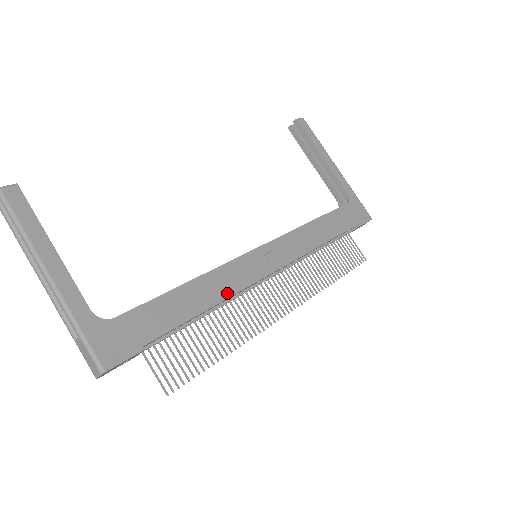
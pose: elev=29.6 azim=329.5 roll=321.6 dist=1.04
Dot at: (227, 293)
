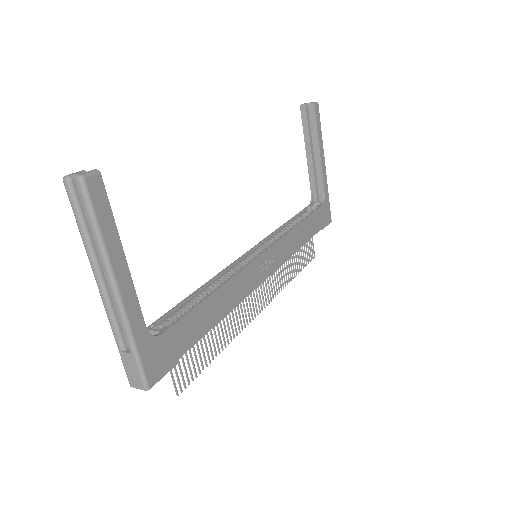
Dot at: (237, 301)
